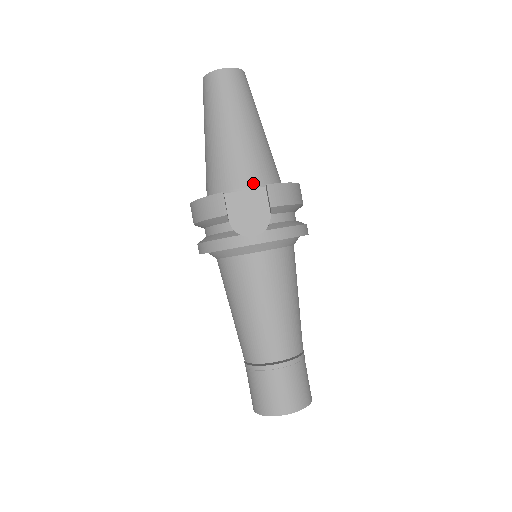
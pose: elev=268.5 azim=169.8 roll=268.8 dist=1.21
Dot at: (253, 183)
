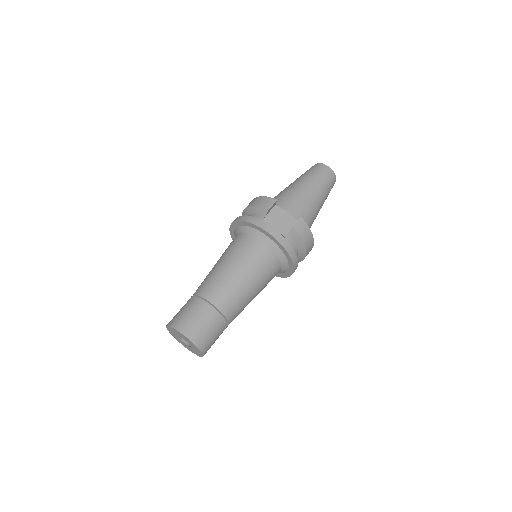
Dot at: (294, 215)
